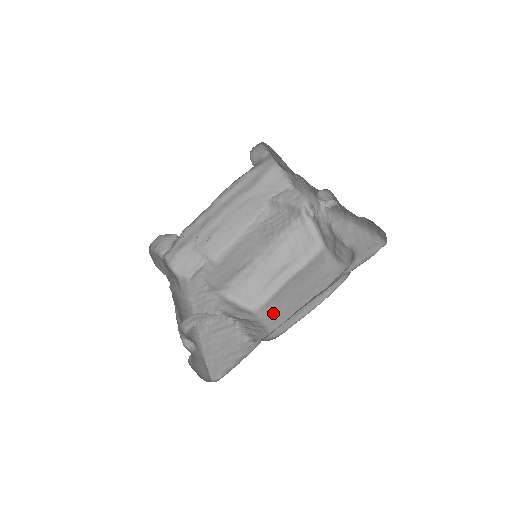
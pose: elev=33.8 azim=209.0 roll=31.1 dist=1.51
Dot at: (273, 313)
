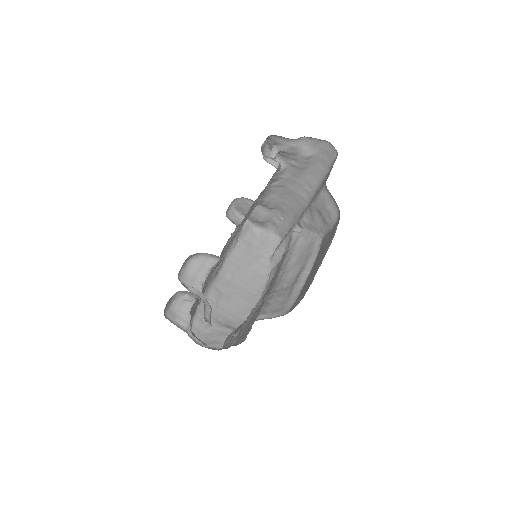
Dot at: (300, 296)
